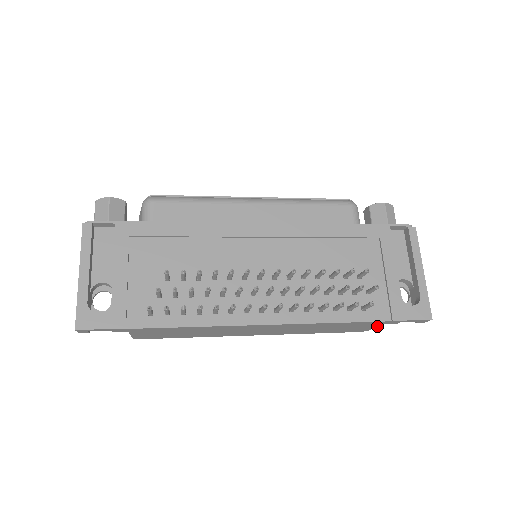
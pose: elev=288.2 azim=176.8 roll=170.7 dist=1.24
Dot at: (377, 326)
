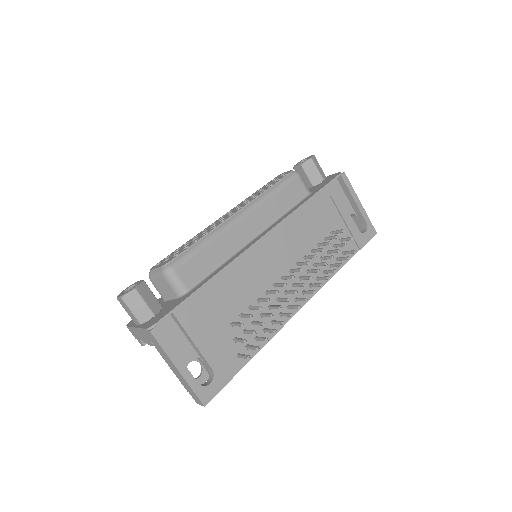
Dot at: occluded
